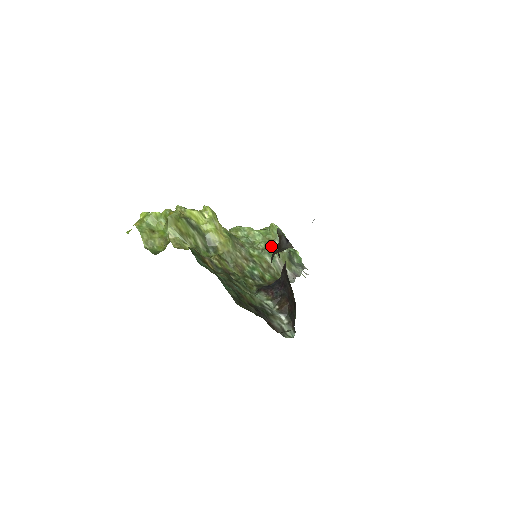
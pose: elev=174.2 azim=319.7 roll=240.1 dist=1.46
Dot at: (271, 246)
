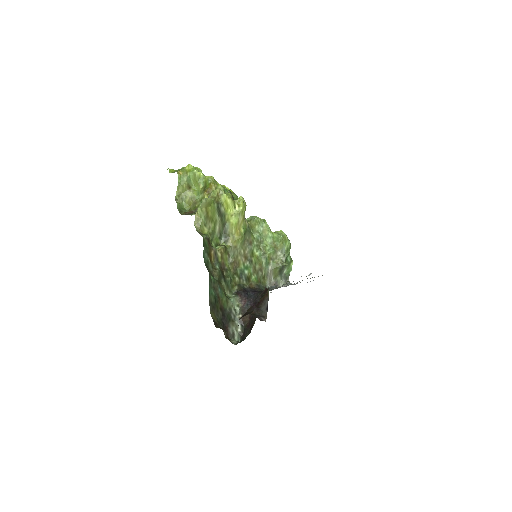
Dot at: (273, 254)
